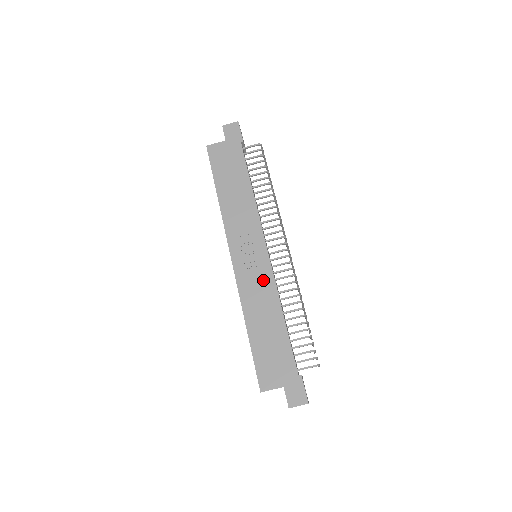
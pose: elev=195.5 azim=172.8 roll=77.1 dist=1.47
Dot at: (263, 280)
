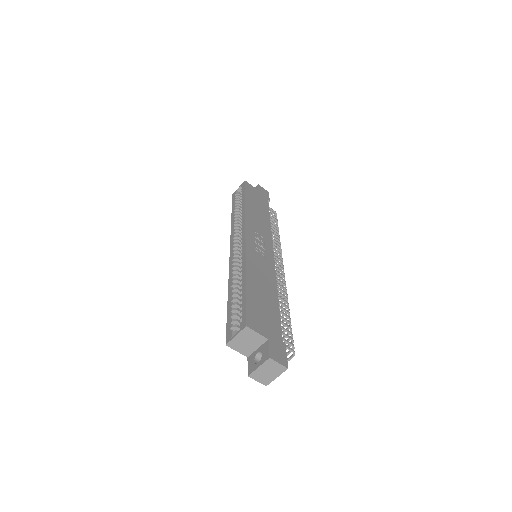
Dot at: (267, 266)
